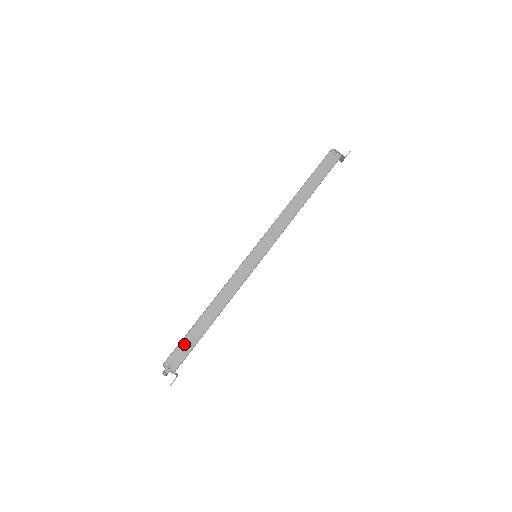
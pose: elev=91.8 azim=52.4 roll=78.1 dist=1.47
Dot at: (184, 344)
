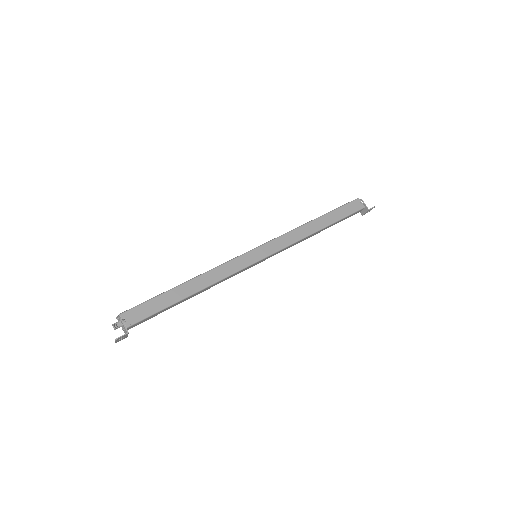
Dot at: (150, 304)
